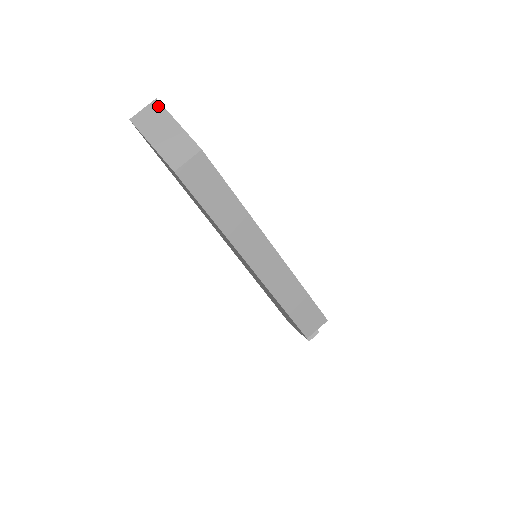
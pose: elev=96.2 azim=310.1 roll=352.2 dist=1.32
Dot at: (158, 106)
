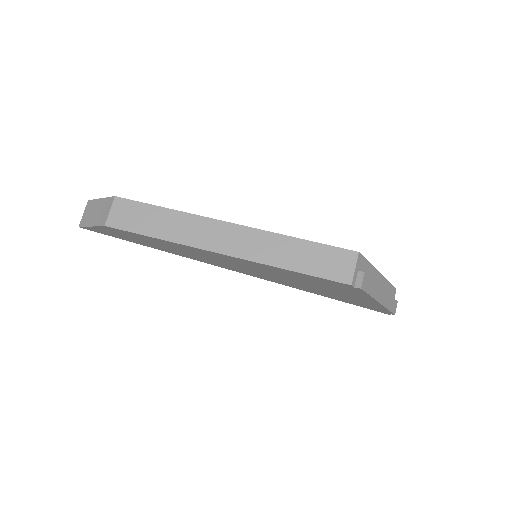
Dot at: (90, 203)
